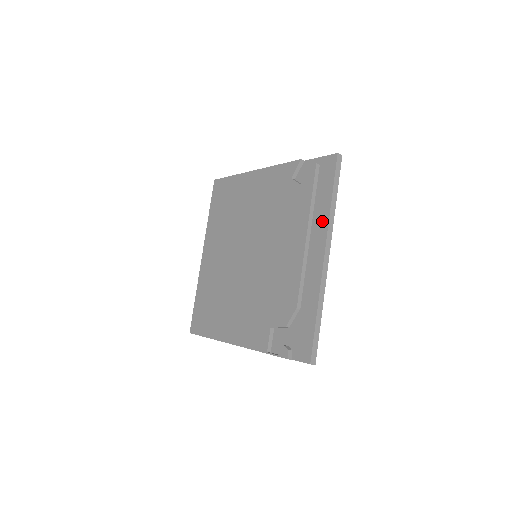
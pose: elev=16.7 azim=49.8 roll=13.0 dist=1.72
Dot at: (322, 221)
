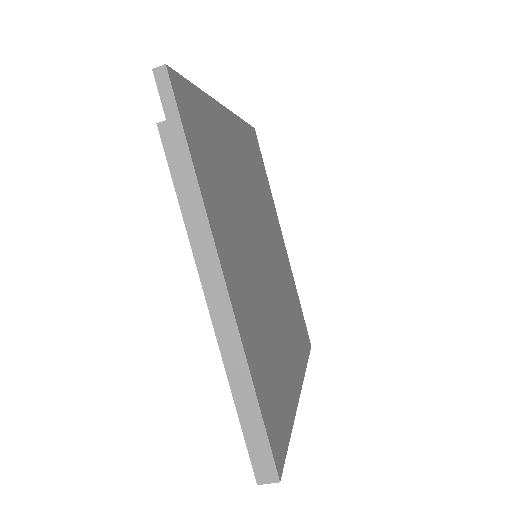
Dot at: occluded
